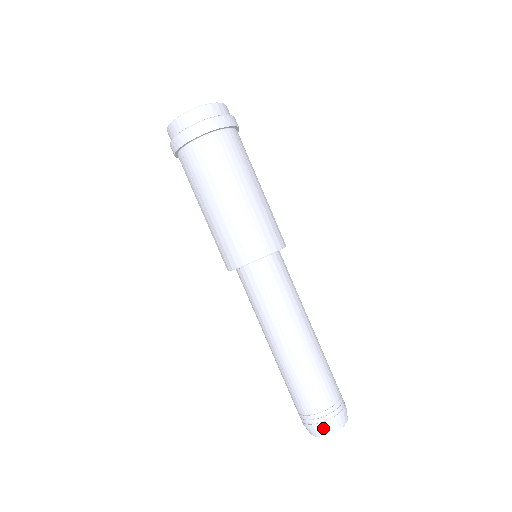
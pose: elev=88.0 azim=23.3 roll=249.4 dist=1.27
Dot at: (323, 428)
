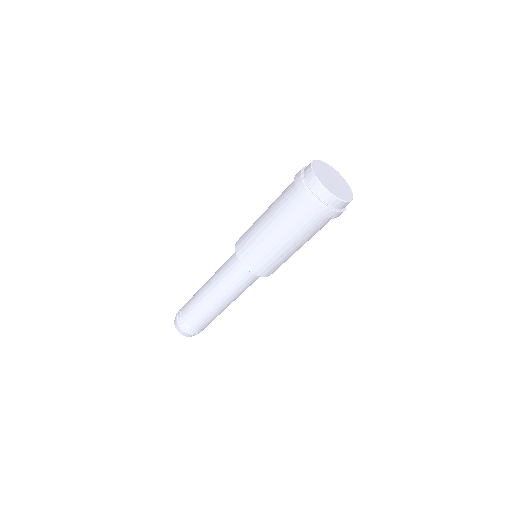
Dot at: (177, 324)
